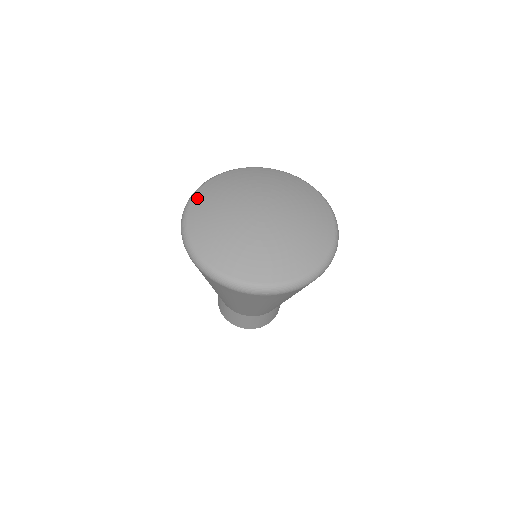
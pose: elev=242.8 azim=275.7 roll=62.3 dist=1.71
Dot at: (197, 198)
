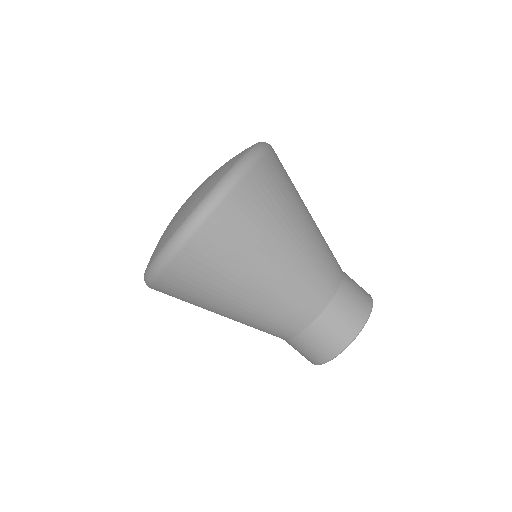
Dot at: occluded
